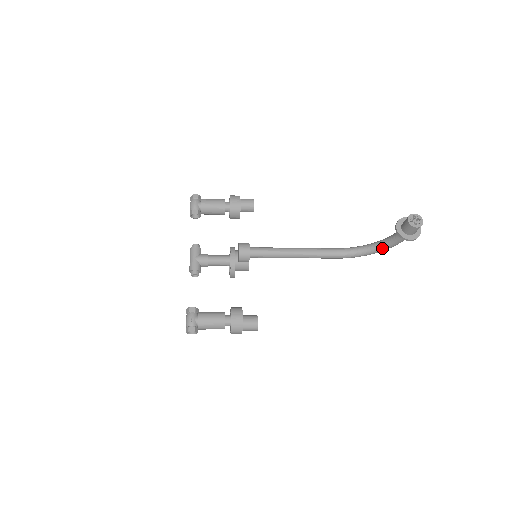
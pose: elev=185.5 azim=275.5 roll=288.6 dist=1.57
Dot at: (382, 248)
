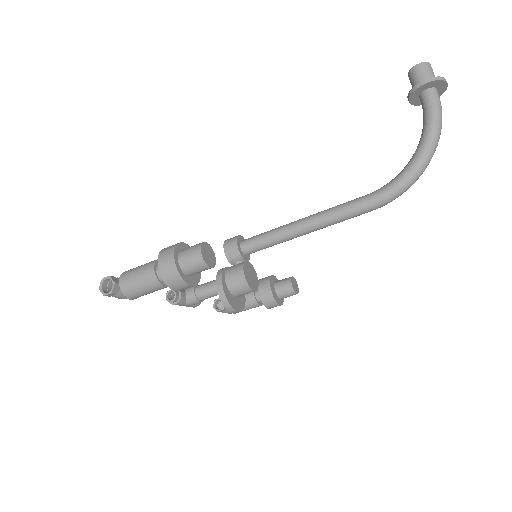
Dot at: (421, 144)
